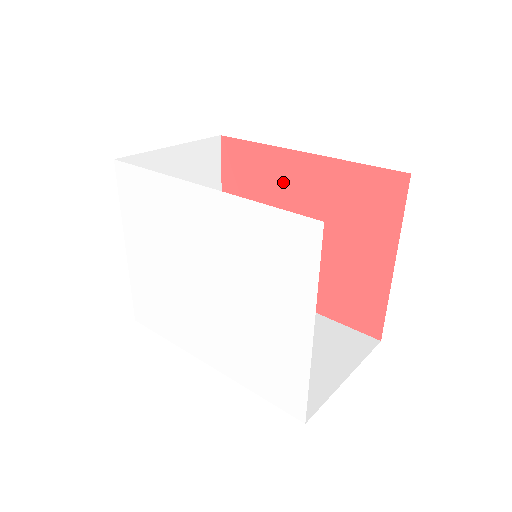
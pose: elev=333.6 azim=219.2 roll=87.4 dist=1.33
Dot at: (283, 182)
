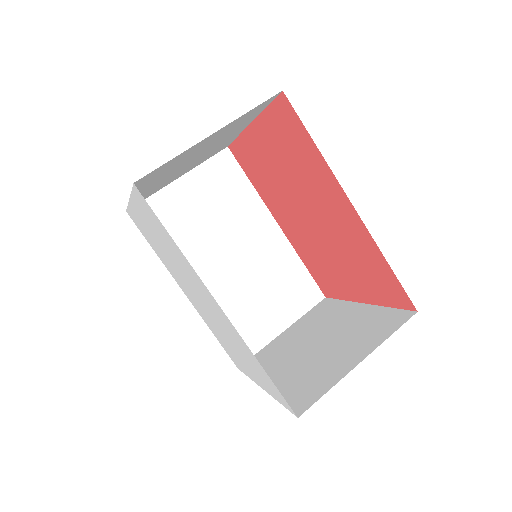
Dot at: (321, 191)
